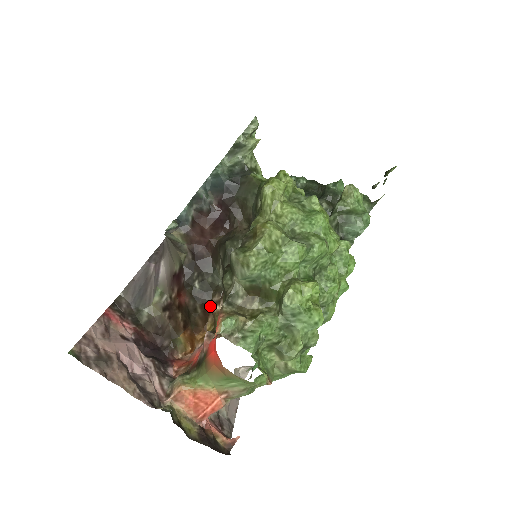
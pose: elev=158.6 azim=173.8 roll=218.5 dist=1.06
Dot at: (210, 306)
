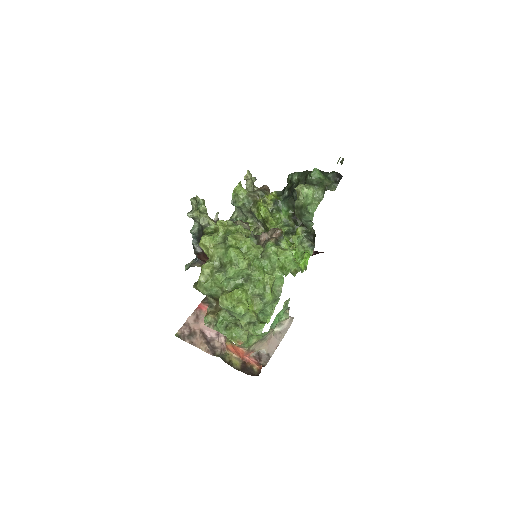
Dot at: occluded
